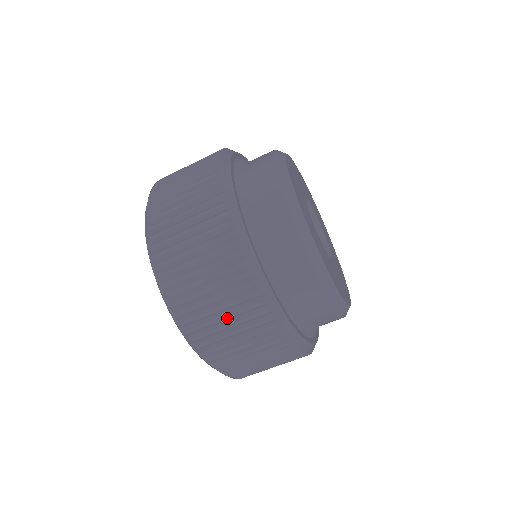
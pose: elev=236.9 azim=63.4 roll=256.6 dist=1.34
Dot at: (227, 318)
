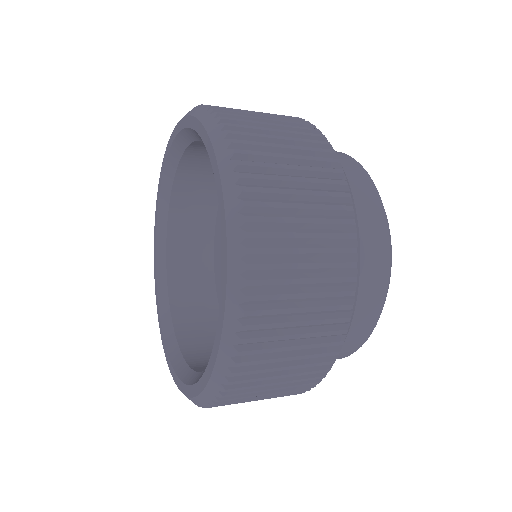
Dot at: occluded
